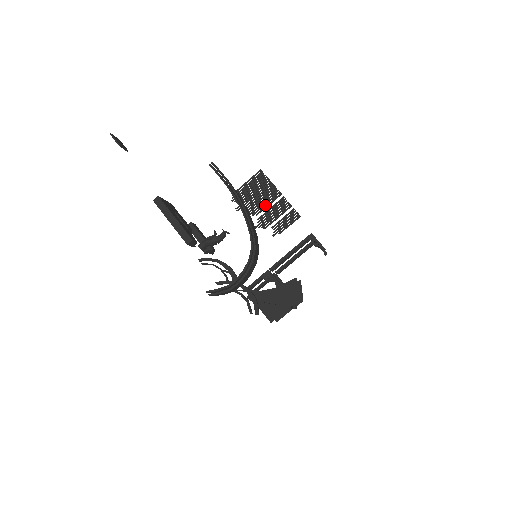
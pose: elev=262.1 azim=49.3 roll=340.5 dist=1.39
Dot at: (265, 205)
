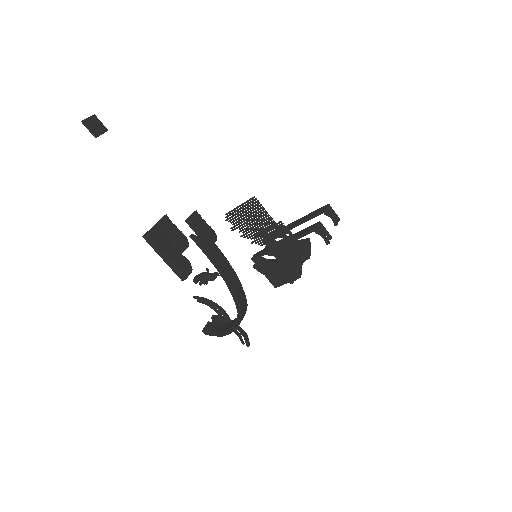
Dot at: occluded
